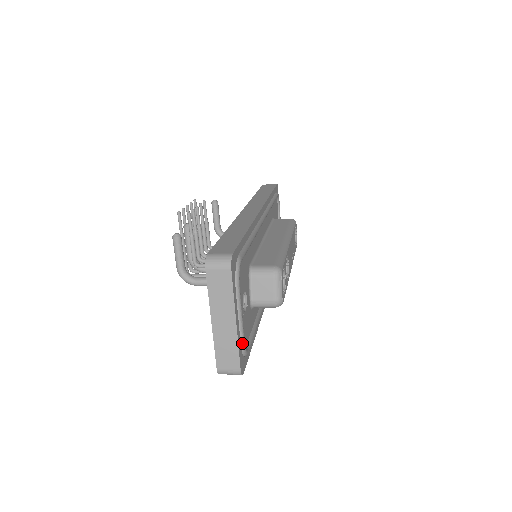
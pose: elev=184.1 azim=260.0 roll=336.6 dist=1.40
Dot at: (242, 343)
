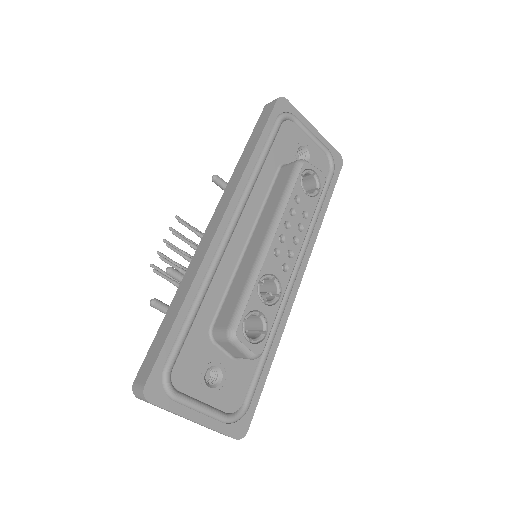
Dot at: (223, 421)
